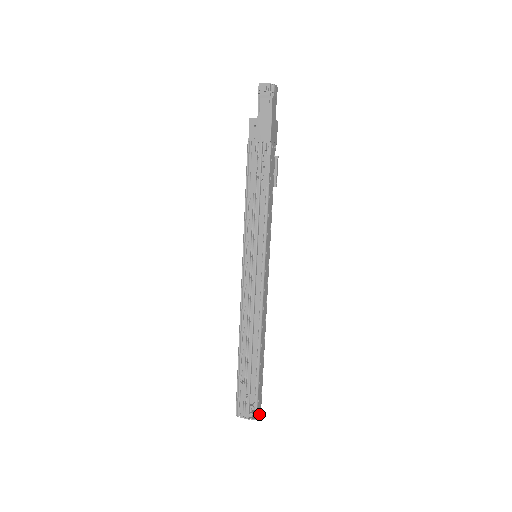
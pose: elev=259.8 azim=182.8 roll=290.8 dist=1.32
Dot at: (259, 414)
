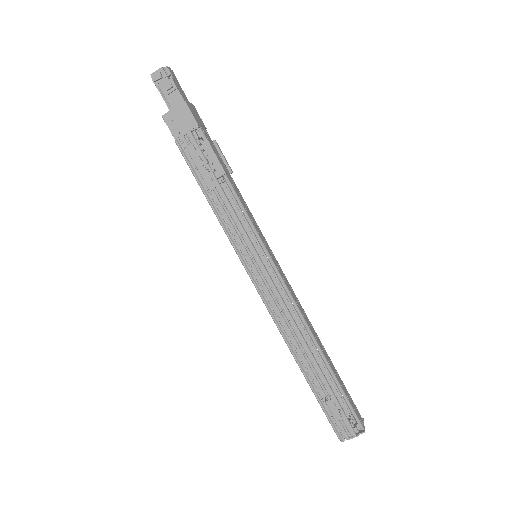
Dot at: (363, 424)
